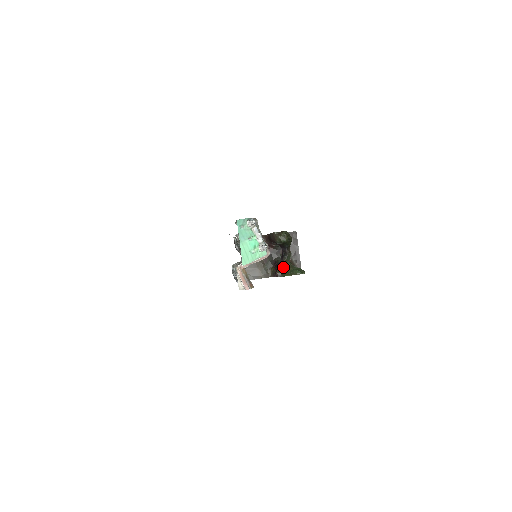
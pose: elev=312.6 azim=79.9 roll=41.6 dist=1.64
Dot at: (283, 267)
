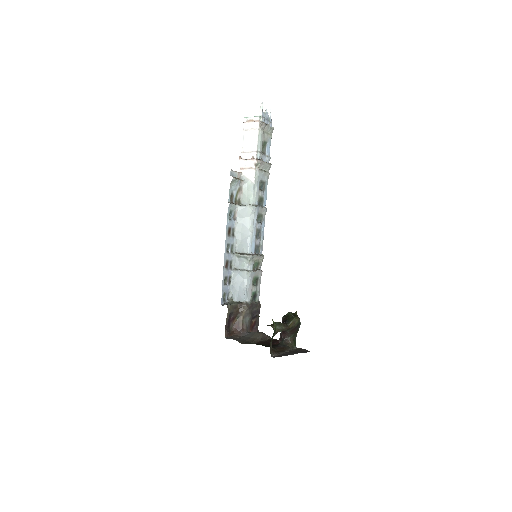
Dot at: occluded
